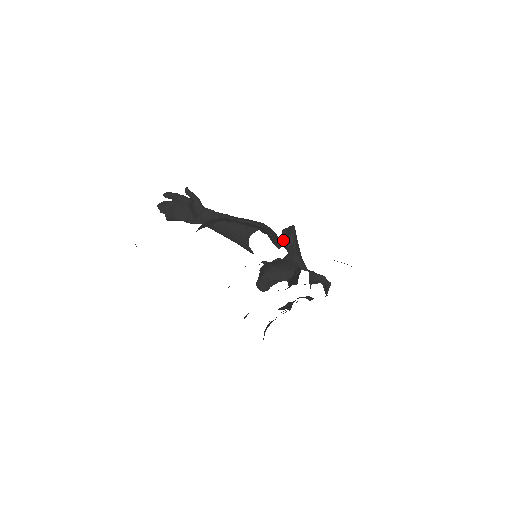
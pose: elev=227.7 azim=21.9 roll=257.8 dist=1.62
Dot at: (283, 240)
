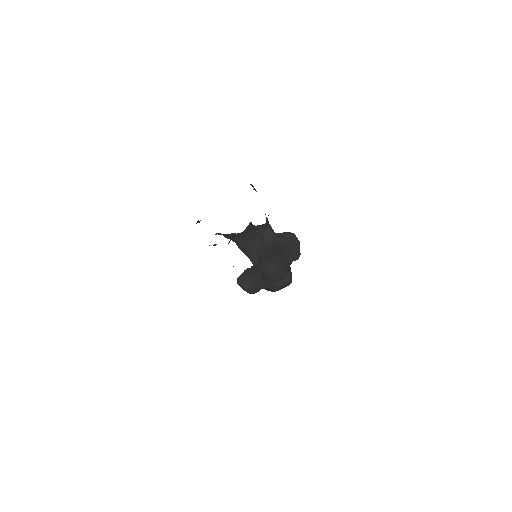
Dot at: occluded
